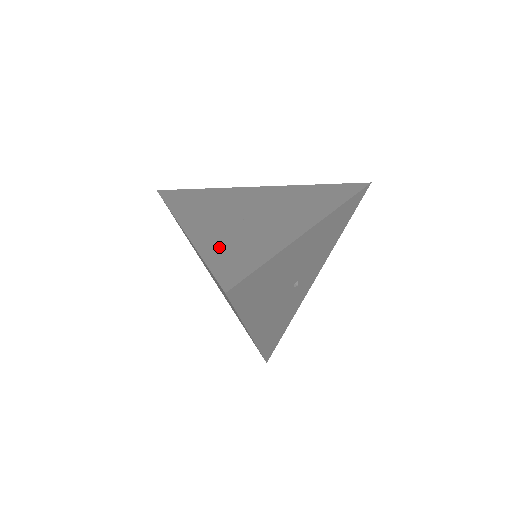
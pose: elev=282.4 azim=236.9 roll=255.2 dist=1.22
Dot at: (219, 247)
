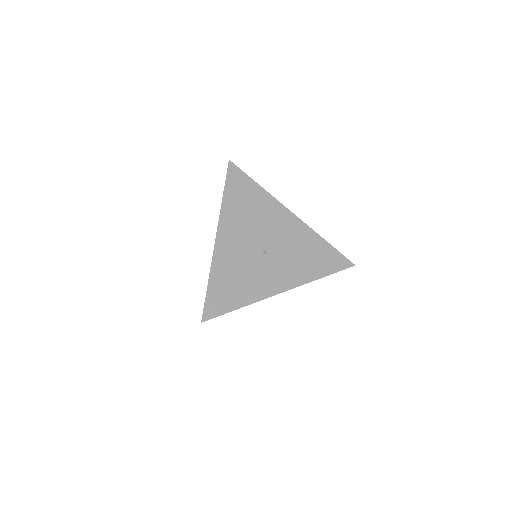
Dot at: occluded
